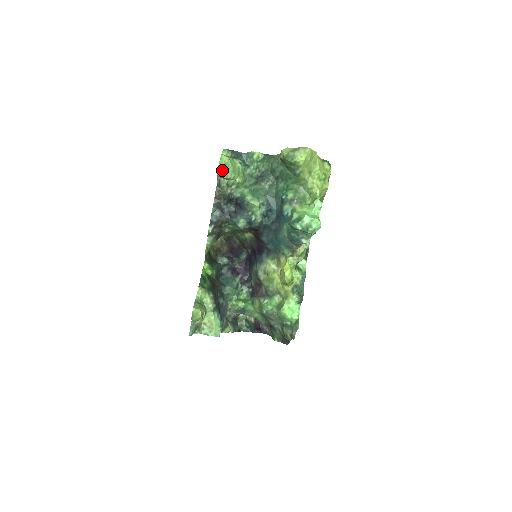
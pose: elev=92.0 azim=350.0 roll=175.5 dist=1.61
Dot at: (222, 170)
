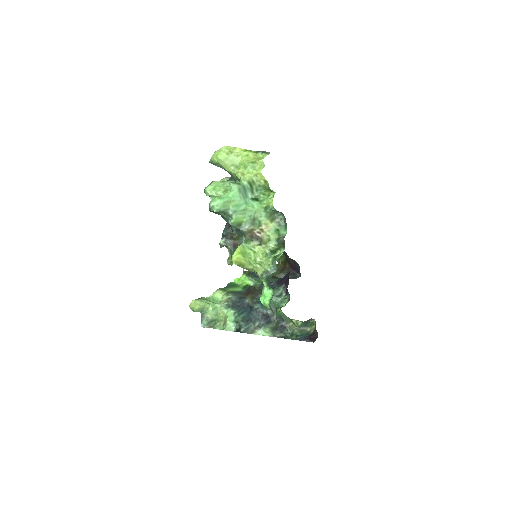
Dot at: (204, 191)
